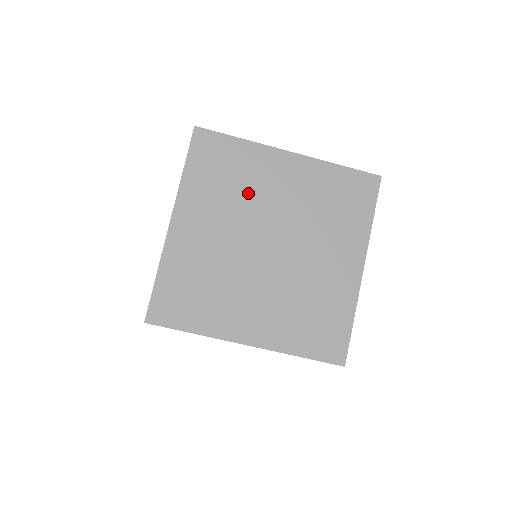
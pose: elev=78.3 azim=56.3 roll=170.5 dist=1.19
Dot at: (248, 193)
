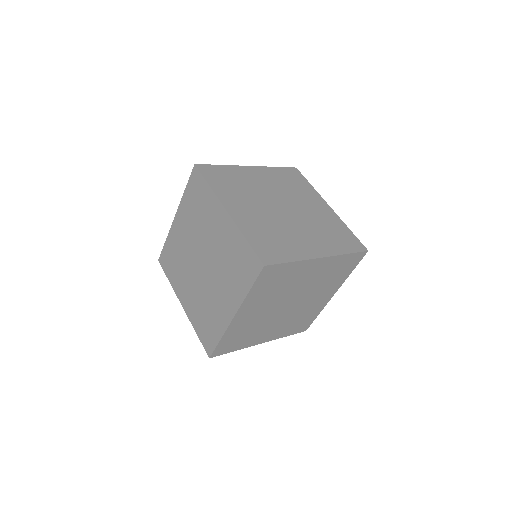
Dot at: (295, 193)
